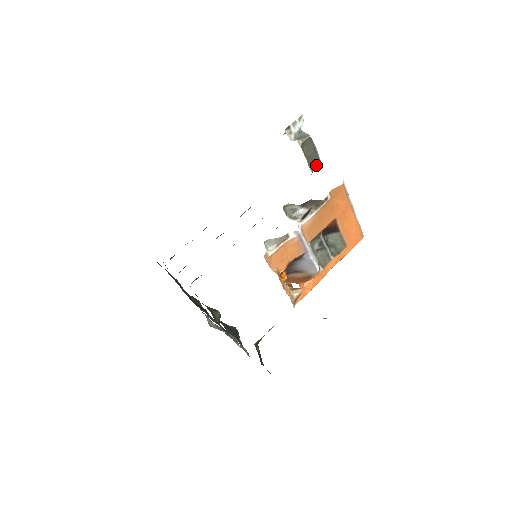
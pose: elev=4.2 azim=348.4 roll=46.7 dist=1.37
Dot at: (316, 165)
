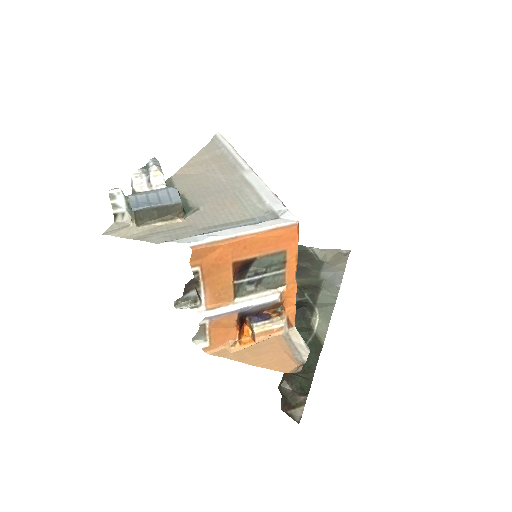
Dot at: (177, 209)
